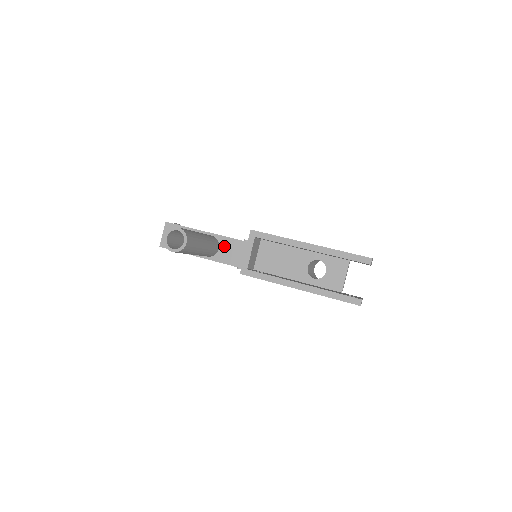
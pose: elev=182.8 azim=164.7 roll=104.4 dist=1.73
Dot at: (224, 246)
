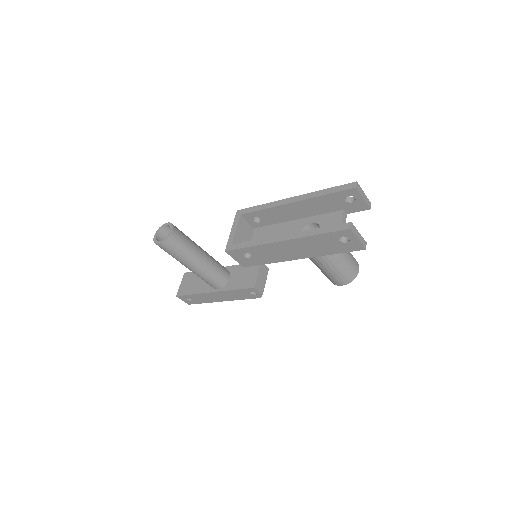
Dot at: (234, 274)
